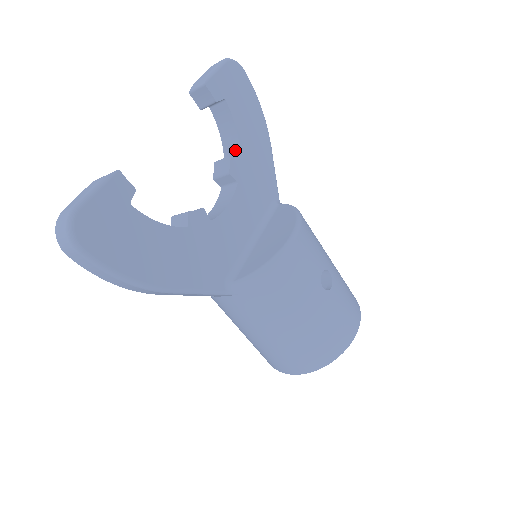
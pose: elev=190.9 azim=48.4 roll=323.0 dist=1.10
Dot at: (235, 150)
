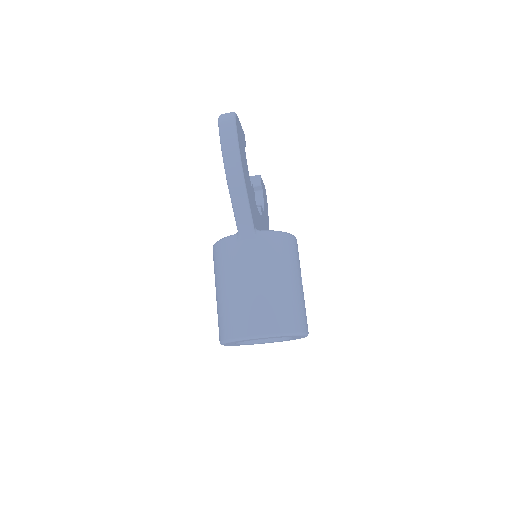
Dot at: occluded
